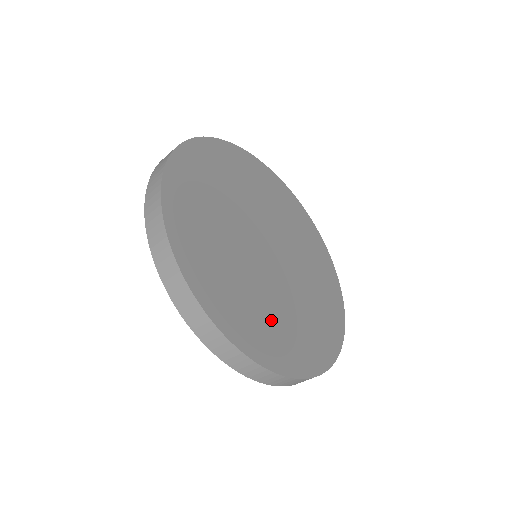
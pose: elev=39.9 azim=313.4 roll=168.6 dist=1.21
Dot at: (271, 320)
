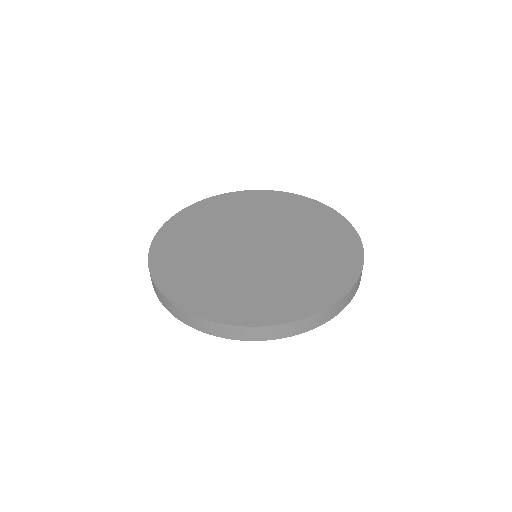
Dot at: (245, 292)
